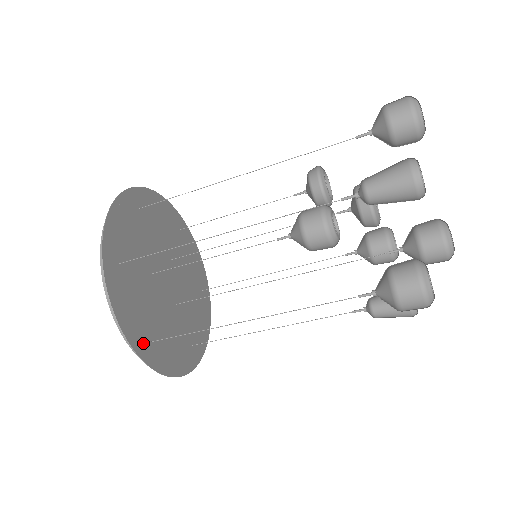
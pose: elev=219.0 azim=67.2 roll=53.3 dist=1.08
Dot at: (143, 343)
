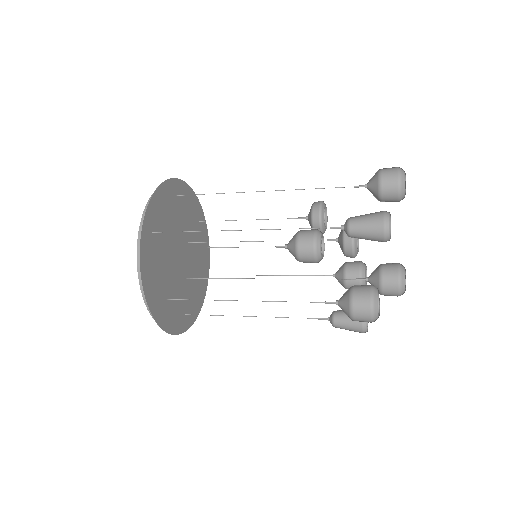
Dot at: (153, 298)
